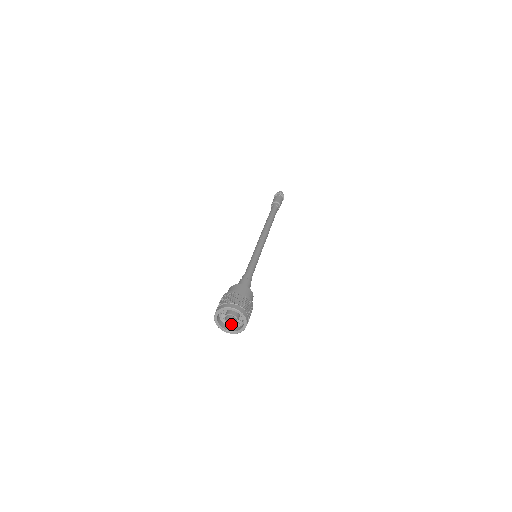
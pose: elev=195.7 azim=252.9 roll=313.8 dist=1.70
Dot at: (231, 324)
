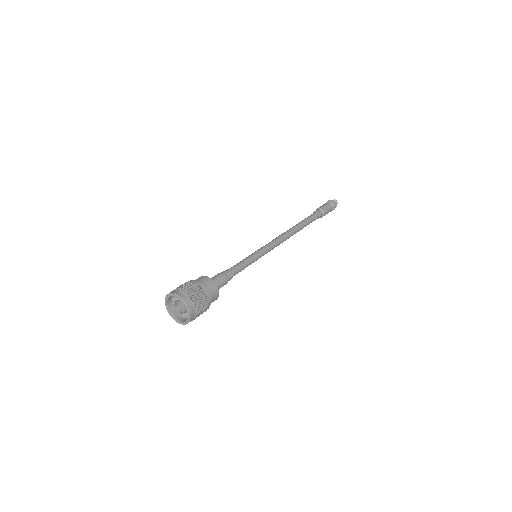
Dot at: (182, 313)
